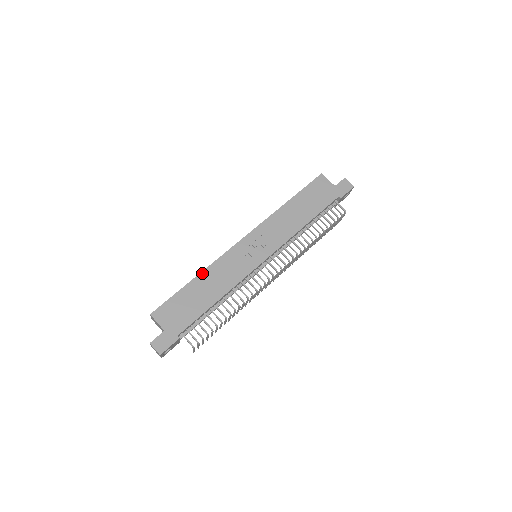
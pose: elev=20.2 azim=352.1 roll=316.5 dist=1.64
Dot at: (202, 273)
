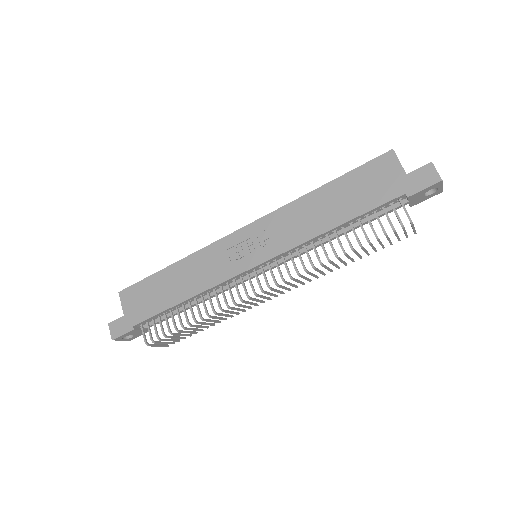
Dot at: (180, 261)
